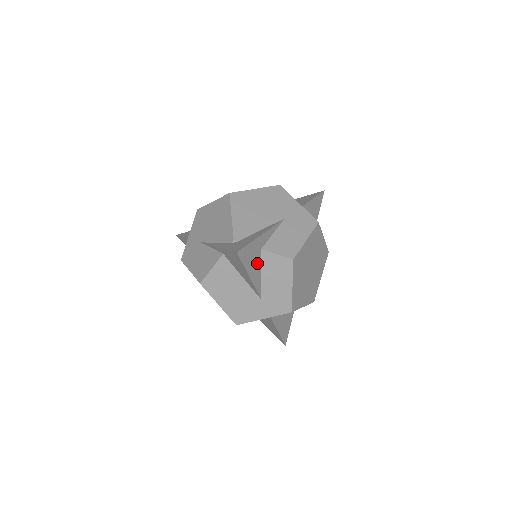
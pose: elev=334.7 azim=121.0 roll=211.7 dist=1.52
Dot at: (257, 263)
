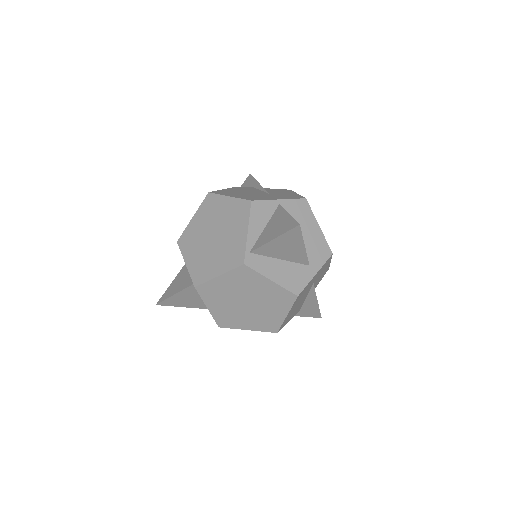
Dot at: occluded
